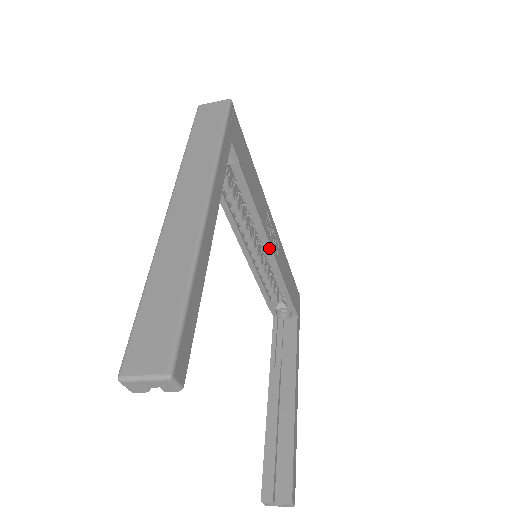
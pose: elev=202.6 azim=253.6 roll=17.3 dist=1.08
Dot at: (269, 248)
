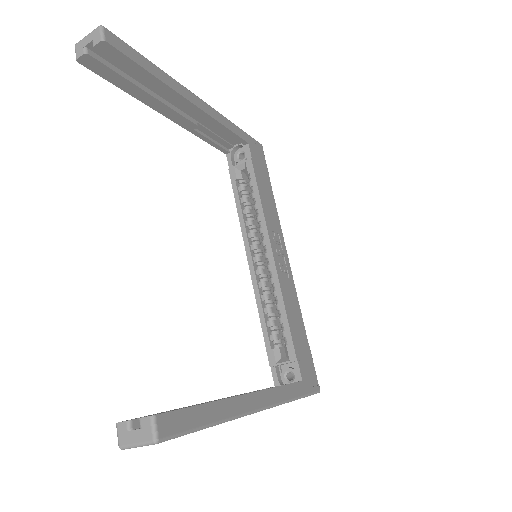
Dot at: (270, 253)
